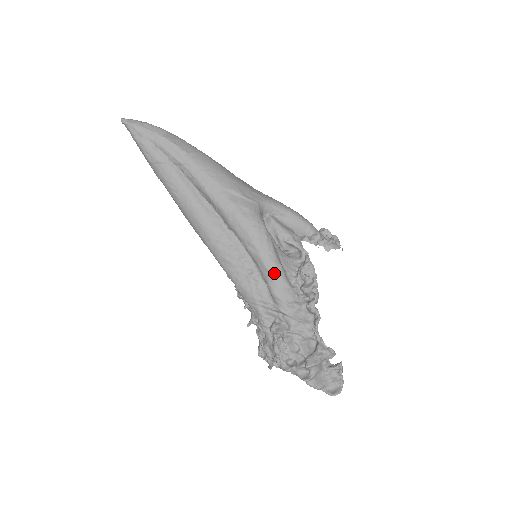
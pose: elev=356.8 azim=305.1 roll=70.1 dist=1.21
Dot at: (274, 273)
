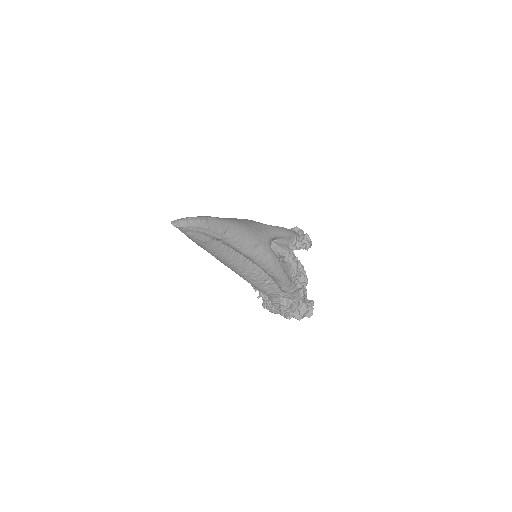
Dot at: (285, 281)
